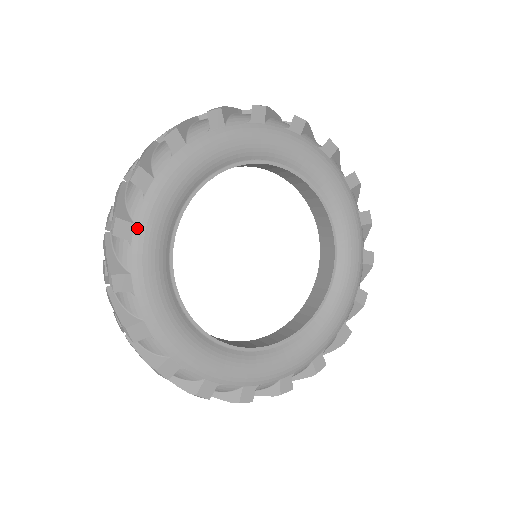
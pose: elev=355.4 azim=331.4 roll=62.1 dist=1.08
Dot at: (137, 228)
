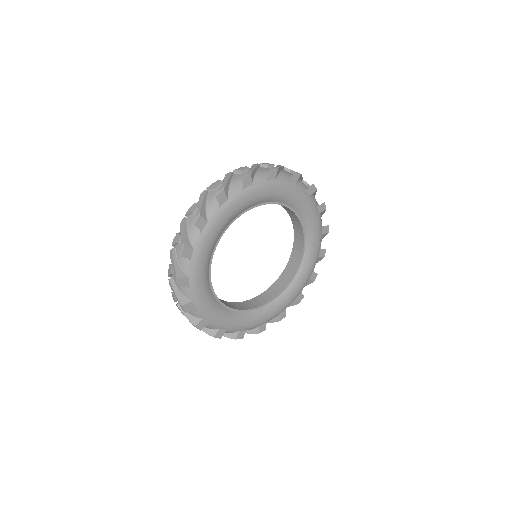
Dot at: (194, 302)
